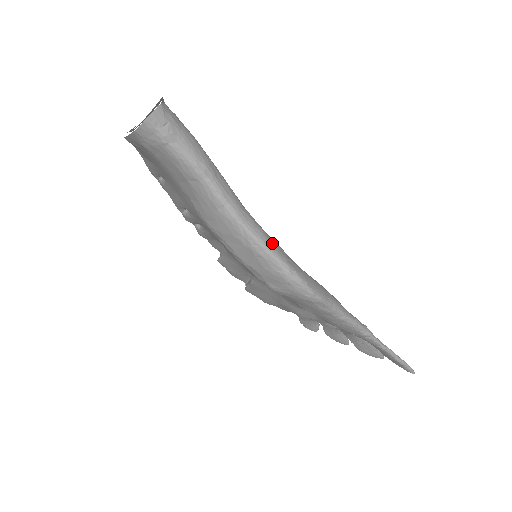
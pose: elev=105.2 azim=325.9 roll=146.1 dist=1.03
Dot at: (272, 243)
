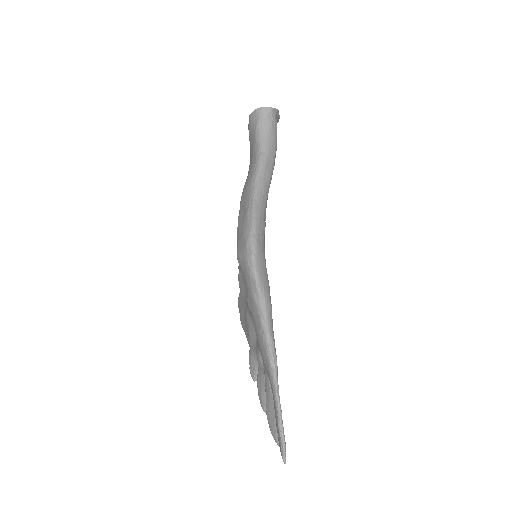
Dot at: (261, 219)
